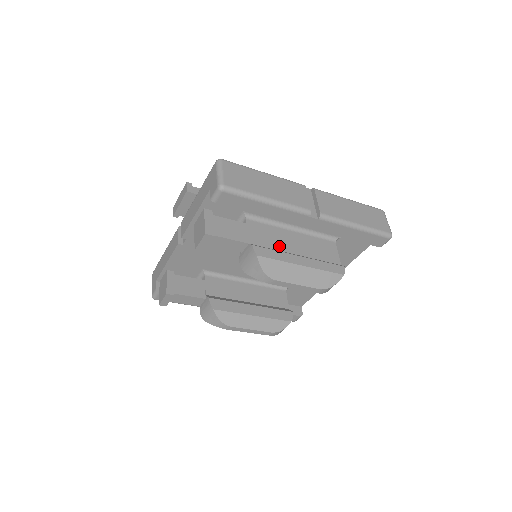
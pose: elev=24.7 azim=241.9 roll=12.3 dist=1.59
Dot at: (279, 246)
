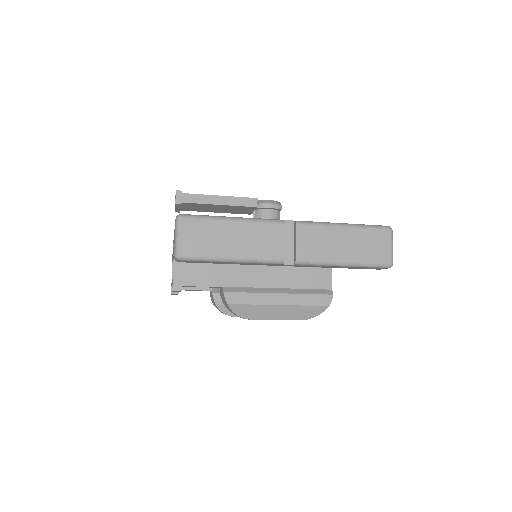
Dot at: (258, 281)
